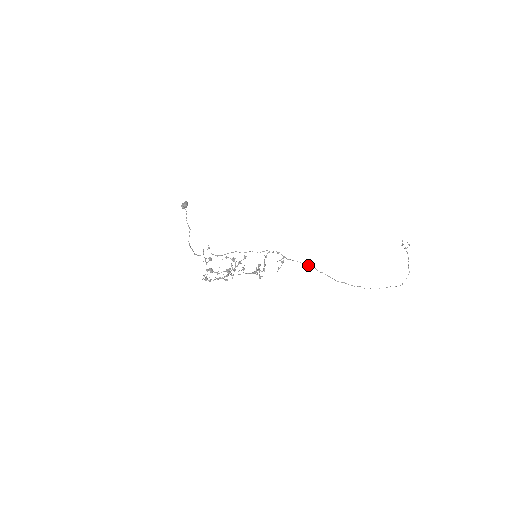
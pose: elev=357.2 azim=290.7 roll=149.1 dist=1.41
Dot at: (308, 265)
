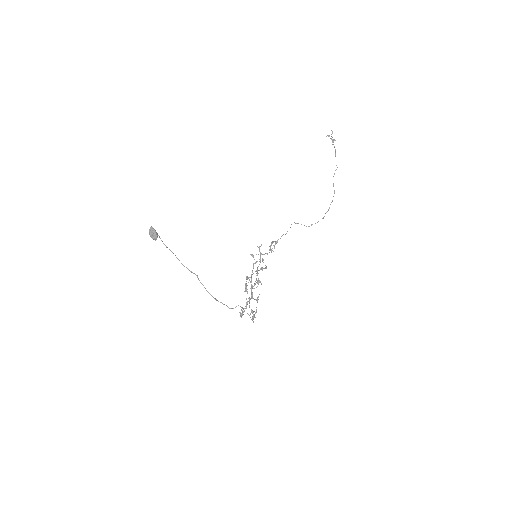
Dot at: occluded
